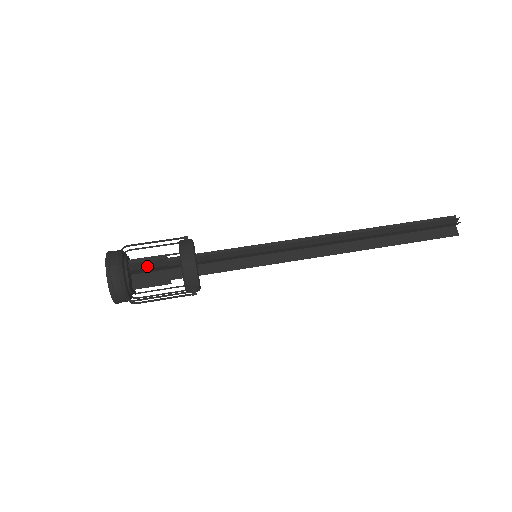
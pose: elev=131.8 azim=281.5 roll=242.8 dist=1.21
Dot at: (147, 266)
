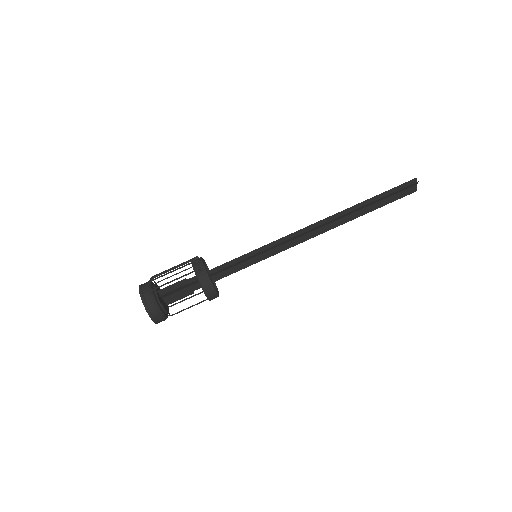
Dot at: occluded
